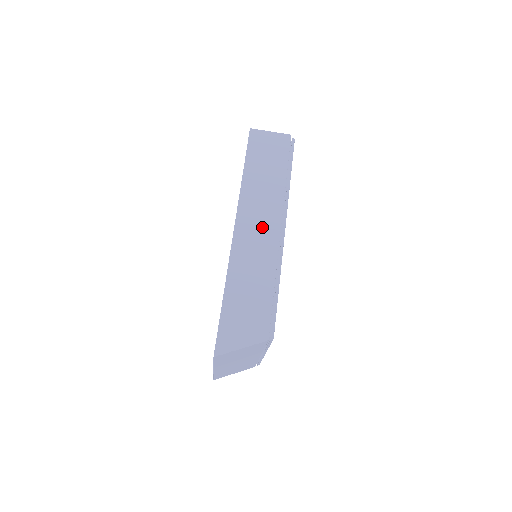
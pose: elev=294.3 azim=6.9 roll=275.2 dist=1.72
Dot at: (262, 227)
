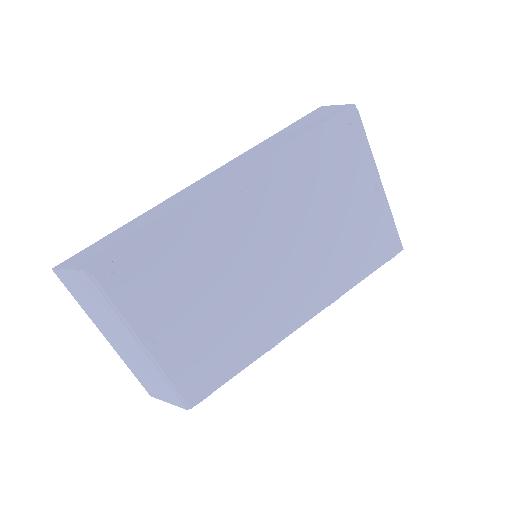
Dot at: (218, 179)
